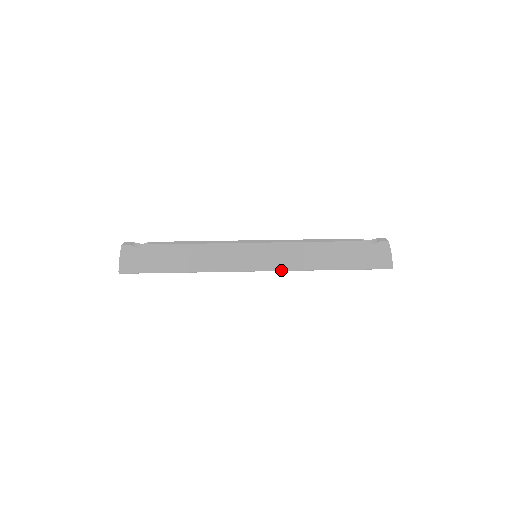
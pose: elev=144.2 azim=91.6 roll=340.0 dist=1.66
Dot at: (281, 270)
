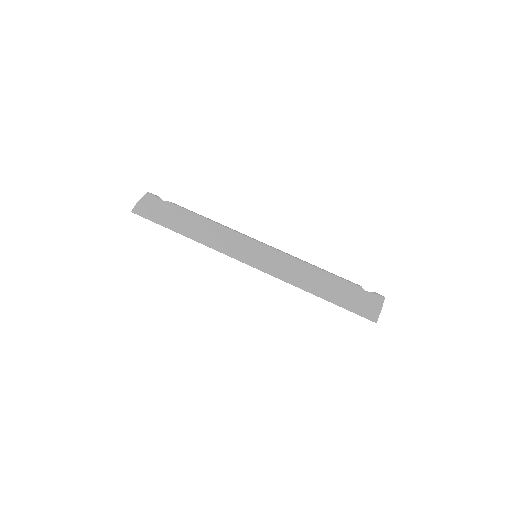
Dot at: (270, 274)
